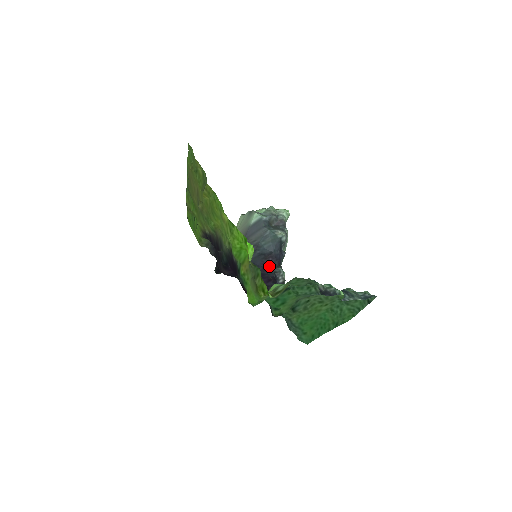
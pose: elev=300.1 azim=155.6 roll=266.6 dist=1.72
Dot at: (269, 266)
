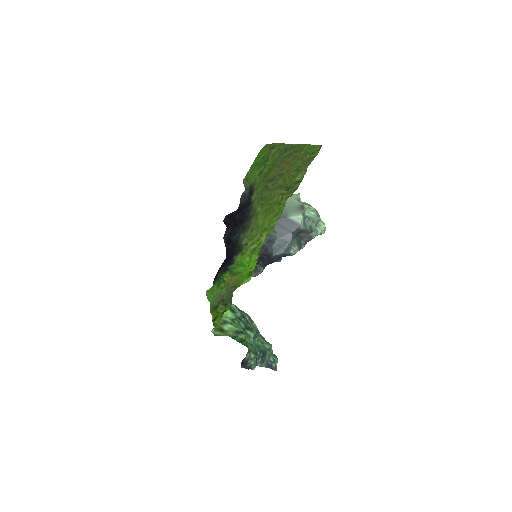
Dot at: (258, 260)
